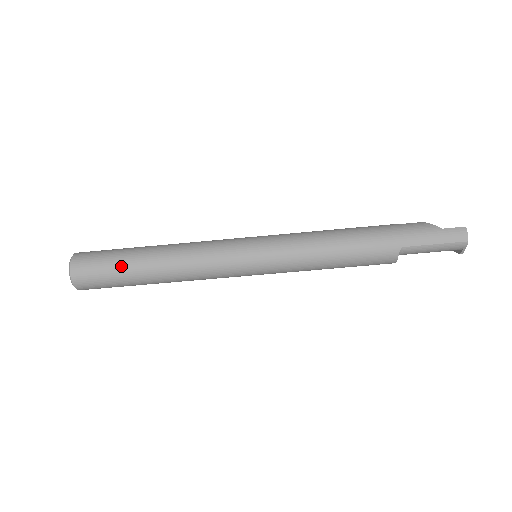
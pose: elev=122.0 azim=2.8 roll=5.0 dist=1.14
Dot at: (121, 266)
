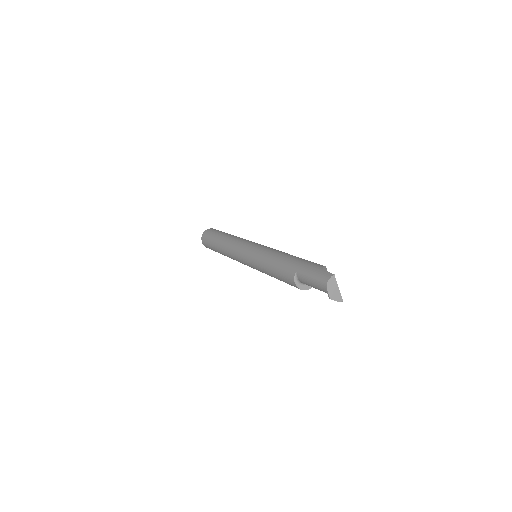
Dot at: (214, 236)
